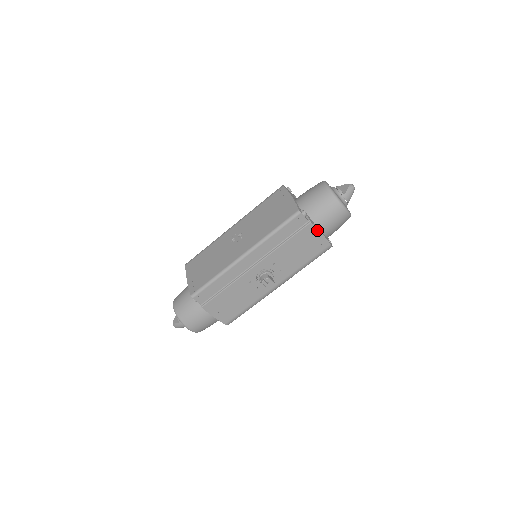
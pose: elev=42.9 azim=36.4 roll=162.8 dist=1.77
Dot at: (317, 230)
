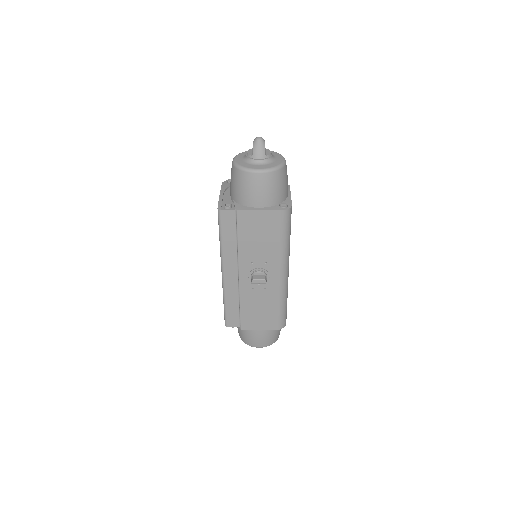
Dot at: (251, 211)
